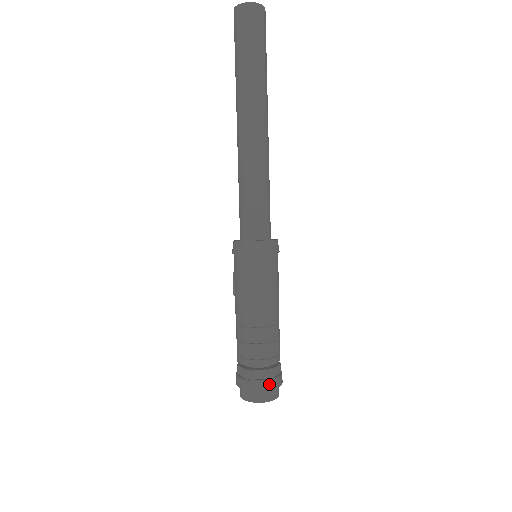
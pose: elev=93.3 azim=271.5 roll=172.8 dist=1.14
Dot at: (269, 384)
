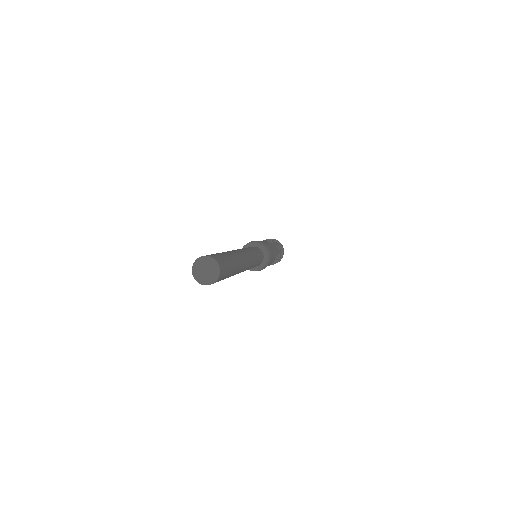
Dot at: (280, 260)
